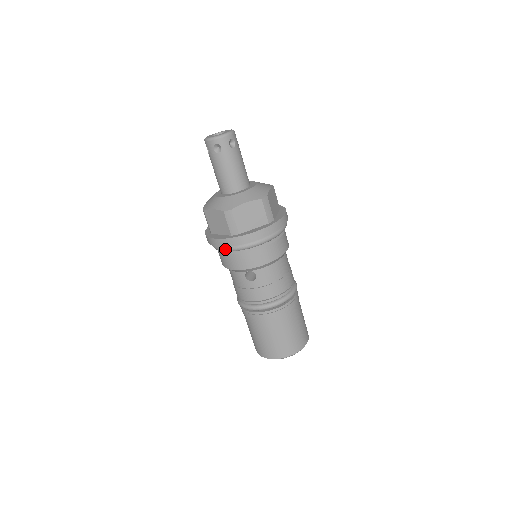
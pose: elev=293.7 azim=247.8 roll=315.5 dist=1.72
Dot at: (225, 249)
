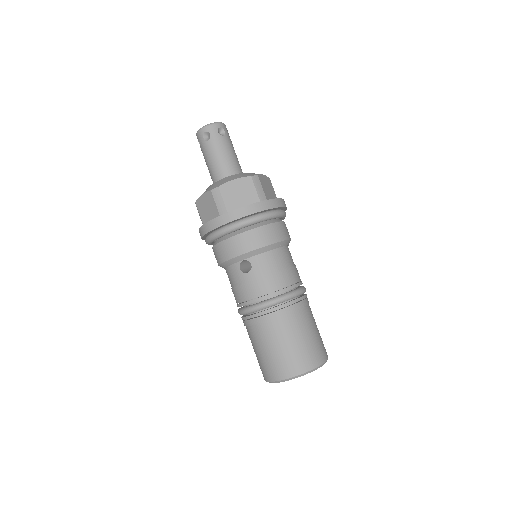
Dot at: (215, 234)
